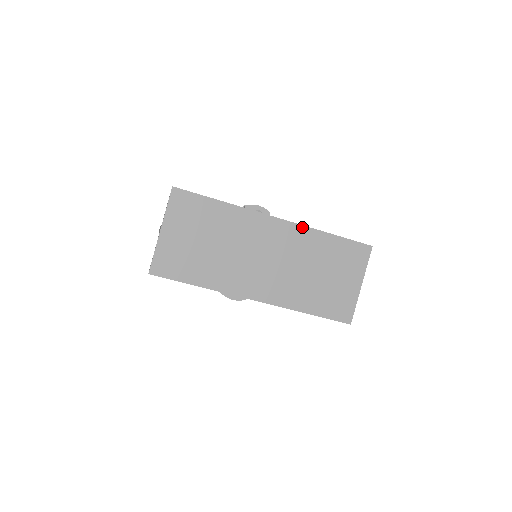
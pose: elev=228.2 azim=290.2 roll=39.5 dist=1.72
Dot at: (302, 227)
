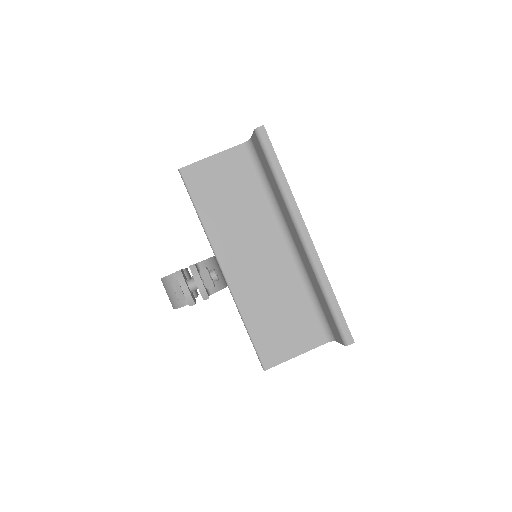
Dot at: occluded
